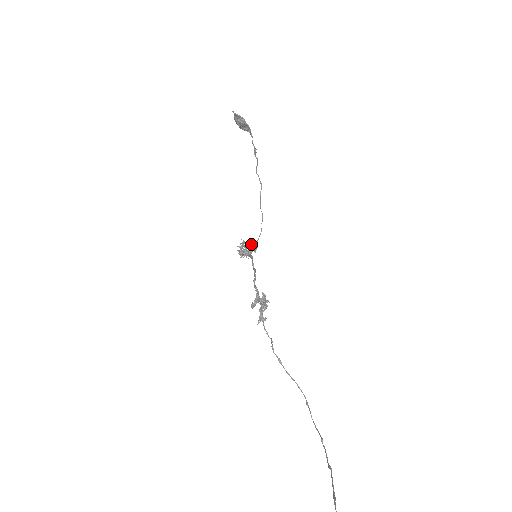
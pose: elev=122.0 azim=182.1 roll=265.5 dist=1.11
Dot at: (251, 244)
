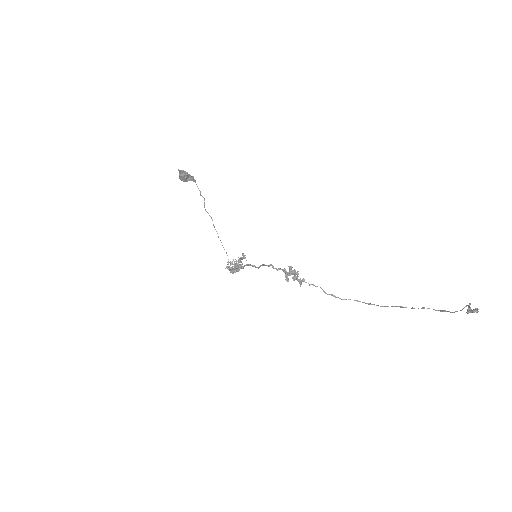
Dot at: (236, 260)
